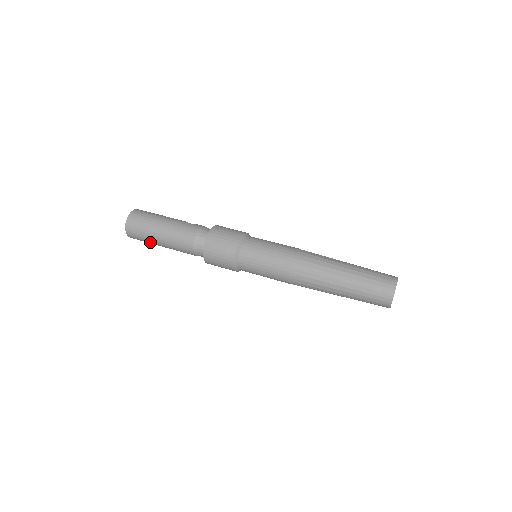
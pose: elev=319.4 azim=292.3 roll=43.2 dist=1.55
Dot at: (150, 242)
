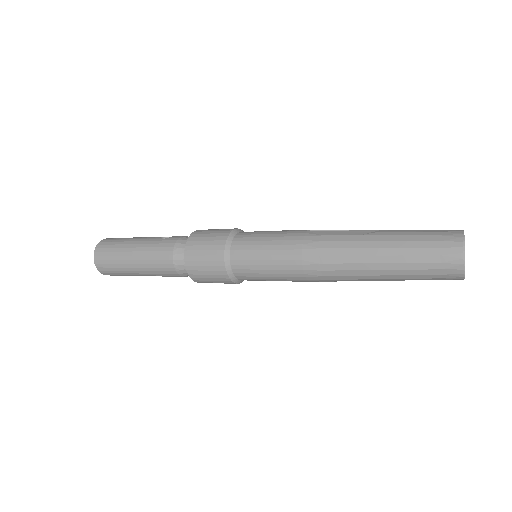
Dot at: (130, 275)
